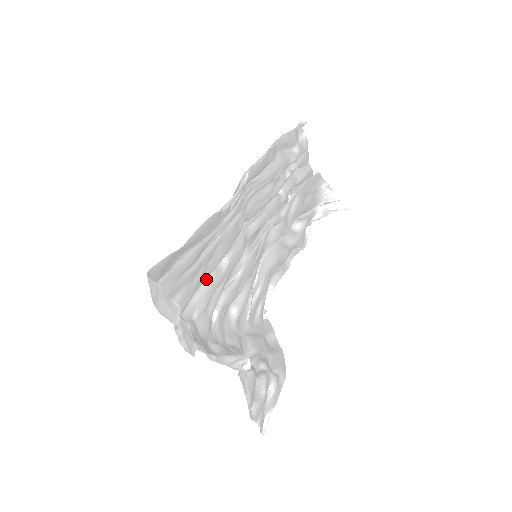
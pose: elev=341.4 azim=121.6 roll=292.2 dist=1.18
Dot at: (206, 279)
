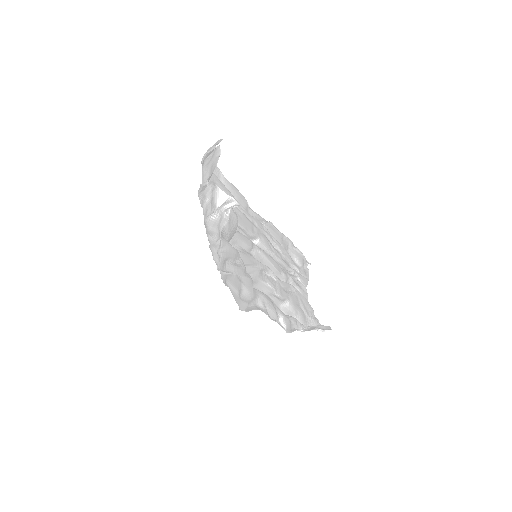
Dot at: occluded
